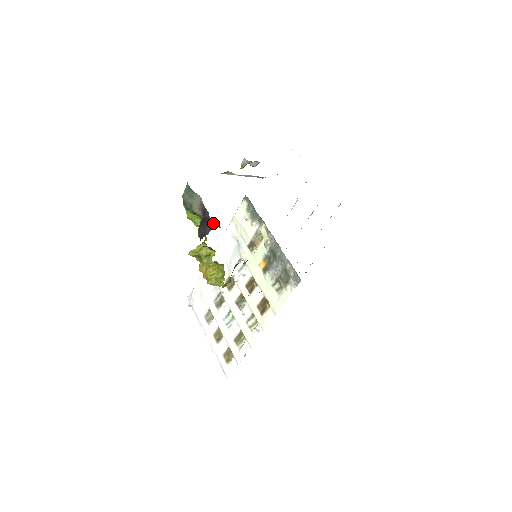
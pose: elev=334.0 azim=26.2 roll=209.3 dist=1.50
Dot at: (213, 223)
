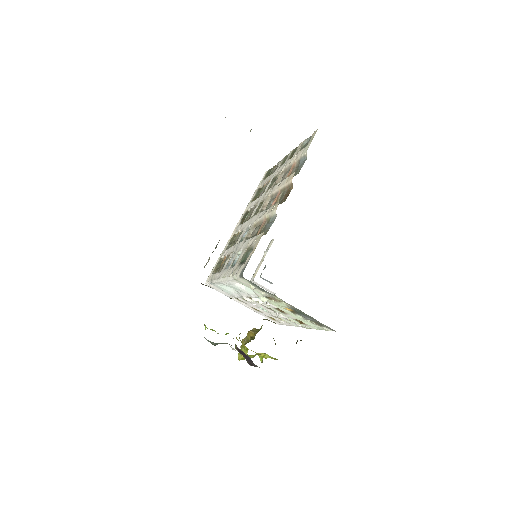
Dot at: occluded
